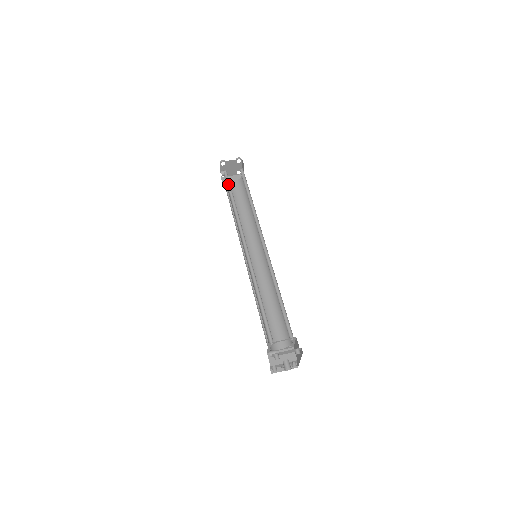
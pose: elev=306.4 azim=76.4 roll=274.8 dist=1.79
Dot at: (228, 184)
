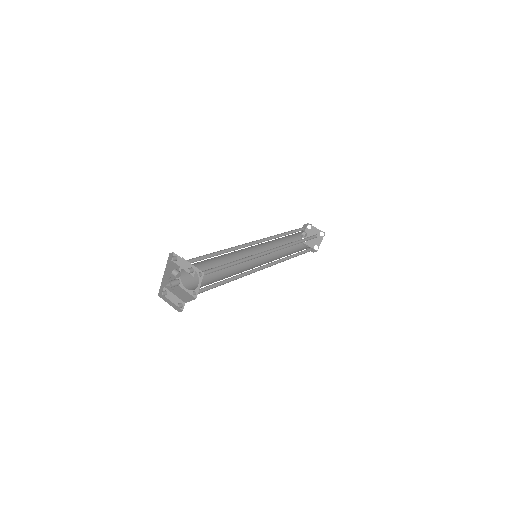
Dot at: (297, 231)
